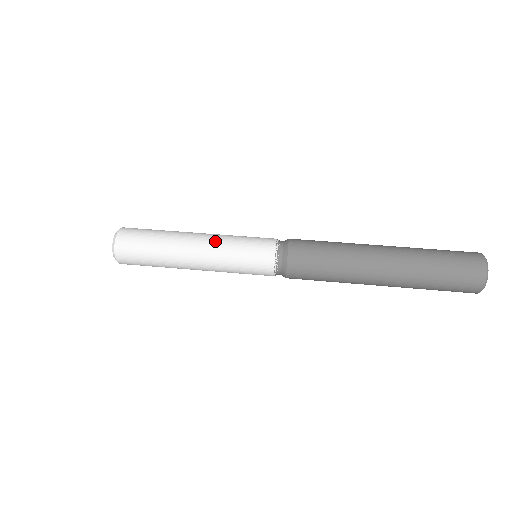
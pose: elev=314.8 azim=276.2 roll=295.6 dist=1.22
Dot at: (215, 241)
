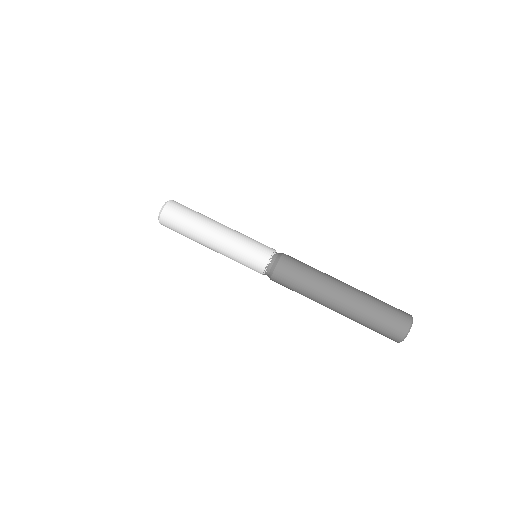
Dot at: (234, 231)
